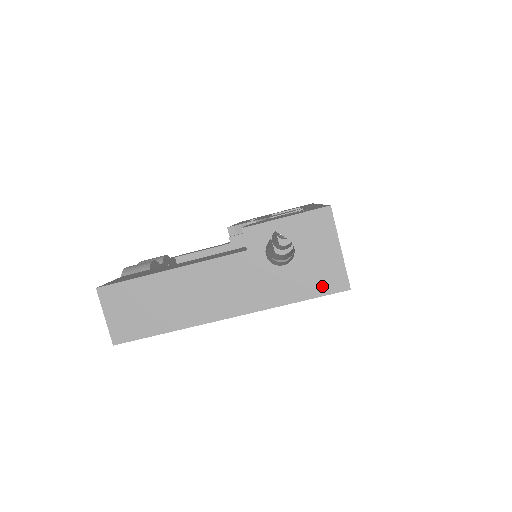
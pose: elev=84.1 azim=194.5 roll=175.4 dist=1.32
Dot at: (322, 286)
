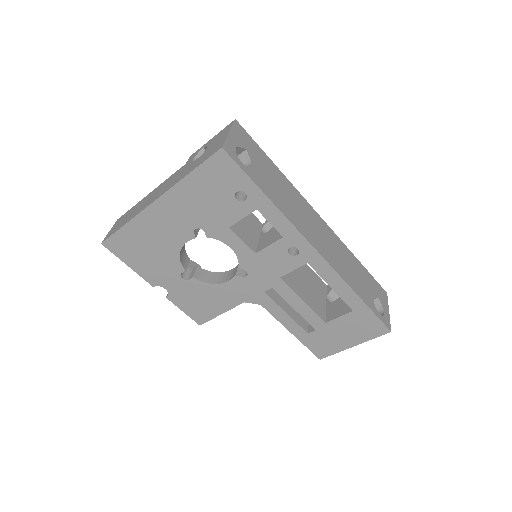
Dot at: (208, 156)
